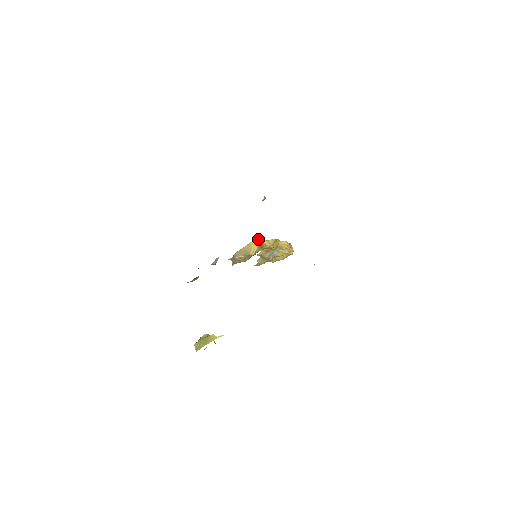
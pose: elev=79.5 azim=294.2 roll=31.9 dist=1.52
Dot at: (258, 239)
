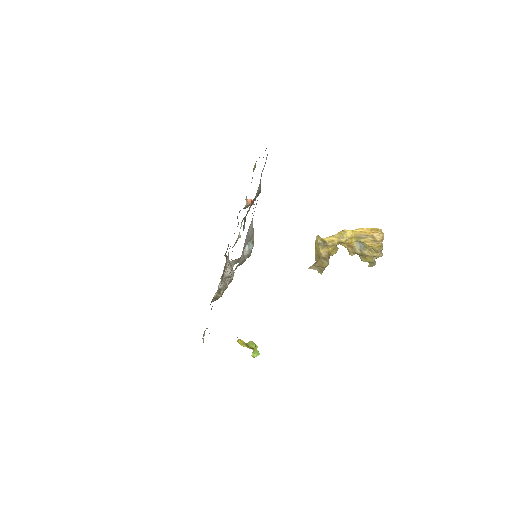
Dot at: (316, 238)
